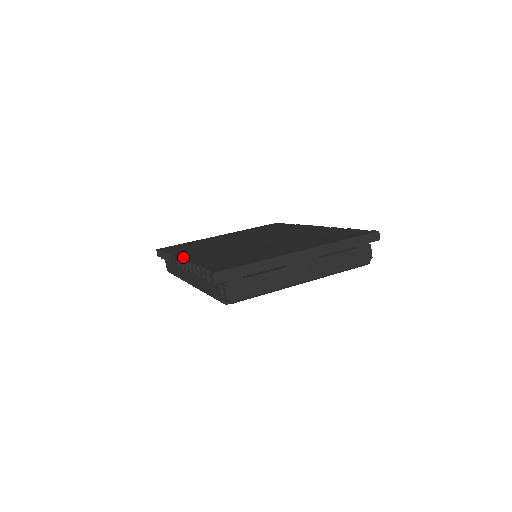
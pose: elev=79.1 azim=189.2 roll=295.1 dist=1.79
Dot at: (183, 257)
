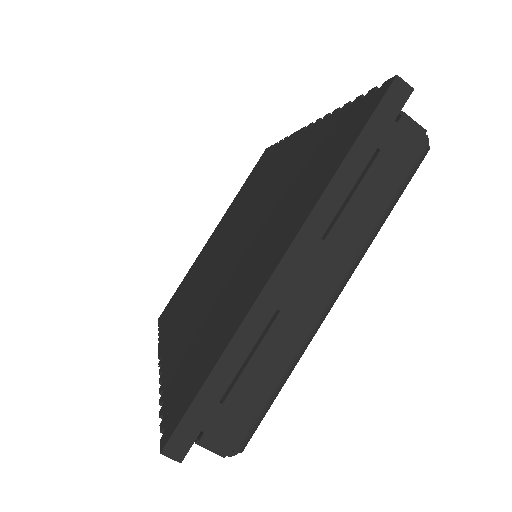
Dot at: (162, 353)
